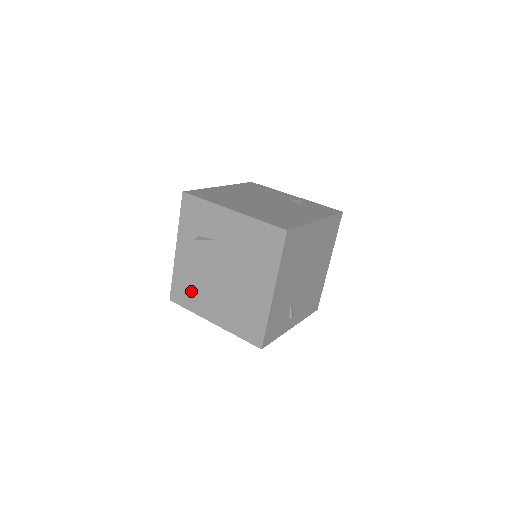
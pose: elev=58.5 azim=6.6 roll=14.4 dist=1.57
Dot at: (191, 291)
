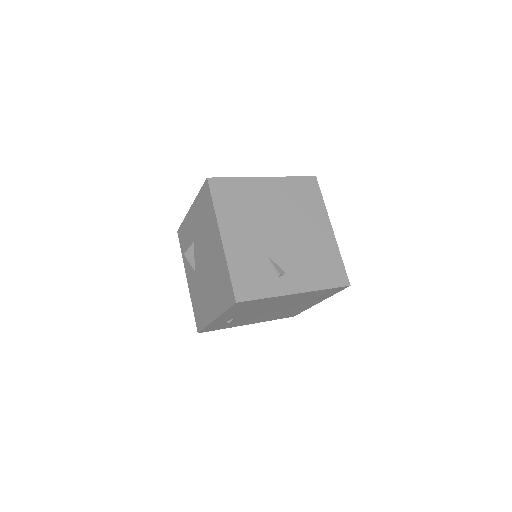
Dot at: (200, 306)
